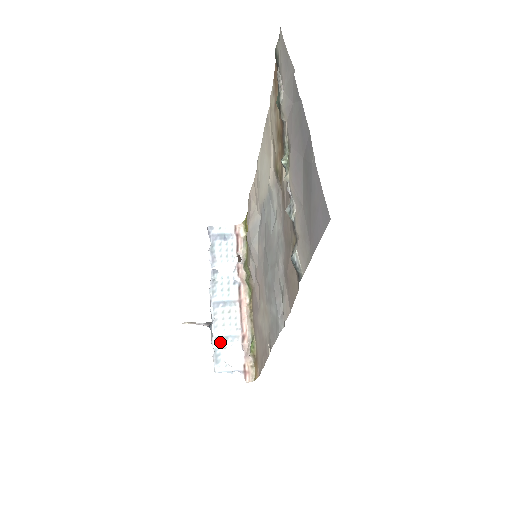
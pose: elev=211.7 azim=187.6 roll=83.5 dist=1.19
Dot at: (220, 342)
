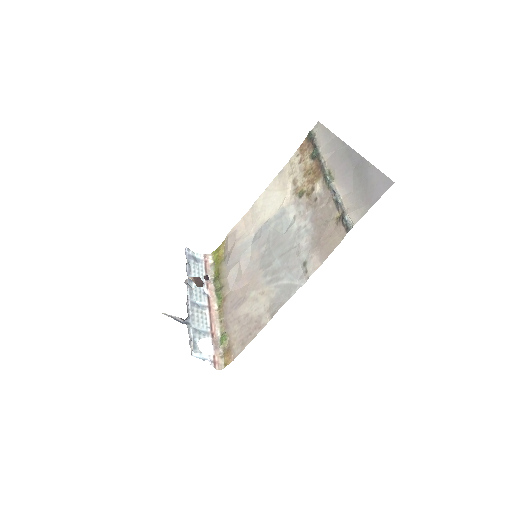
Dot at: (196, 333)
